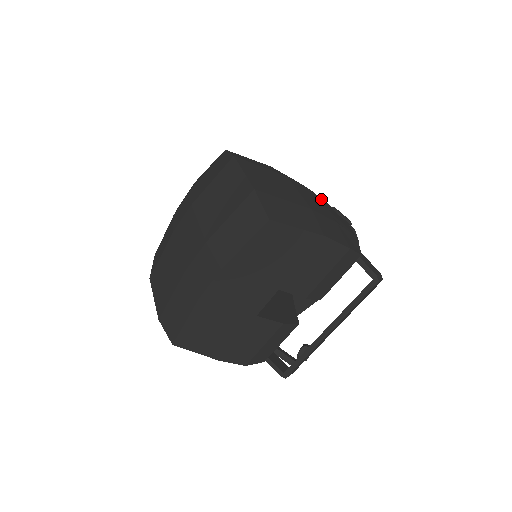
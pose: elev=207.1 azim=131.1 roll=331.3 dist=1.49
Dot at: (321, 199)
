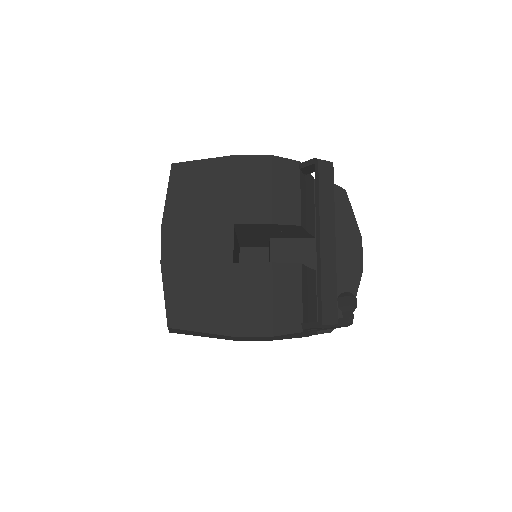
Dot at: occluded
